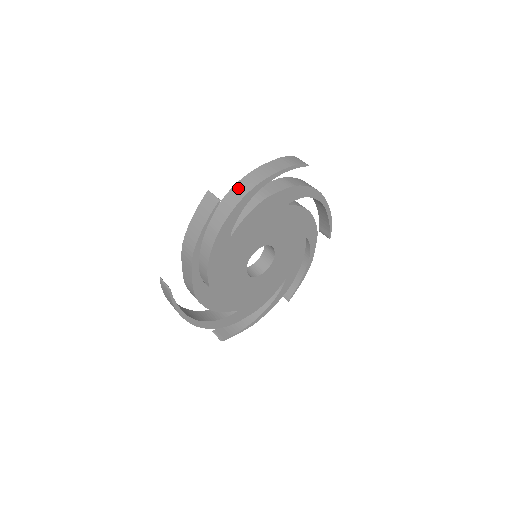
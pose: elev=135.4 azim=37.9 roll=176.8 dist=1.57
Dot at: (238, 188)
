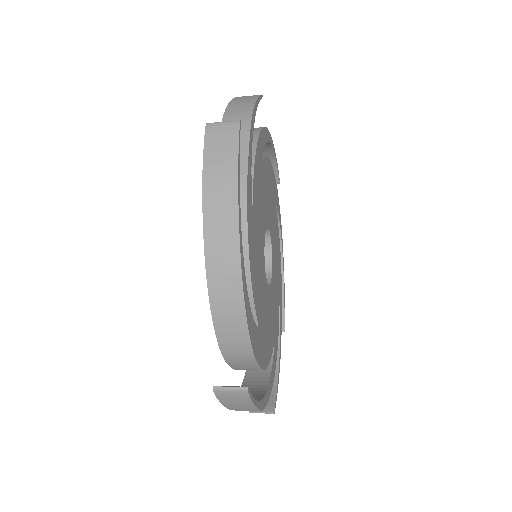
Dot at: occluded
